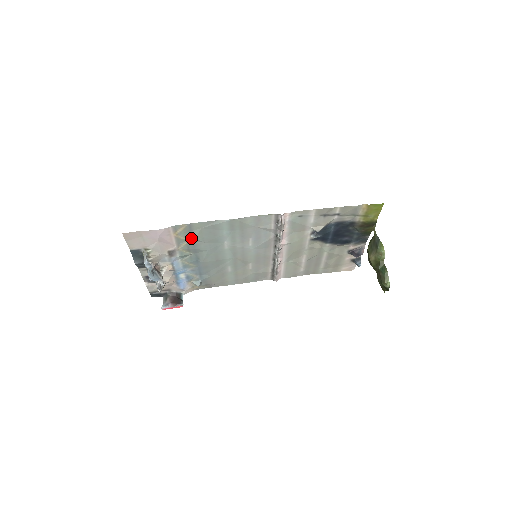
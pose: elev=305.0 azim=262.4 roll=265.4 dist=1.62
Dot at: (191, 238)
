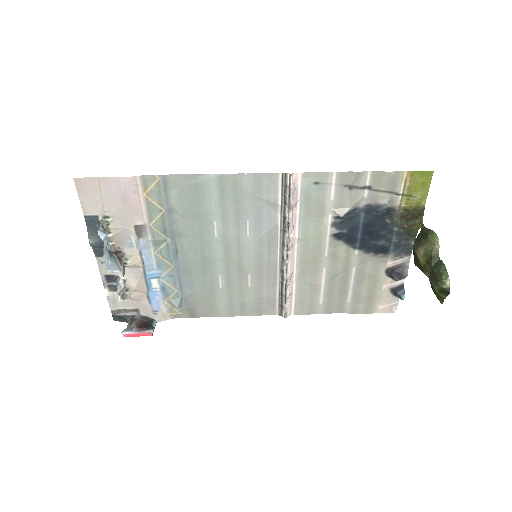
Dot at: (167, 206)
